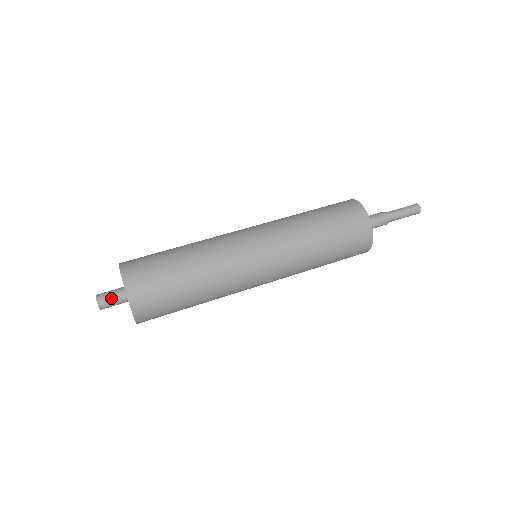
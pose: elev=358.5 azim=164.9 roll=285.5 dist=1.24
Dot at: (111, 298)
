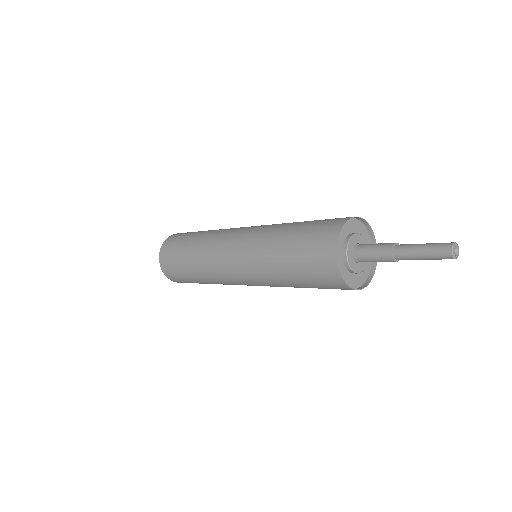
Dot at: occluded
